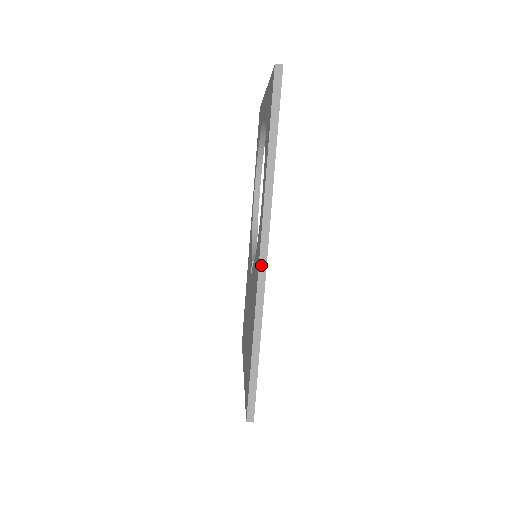
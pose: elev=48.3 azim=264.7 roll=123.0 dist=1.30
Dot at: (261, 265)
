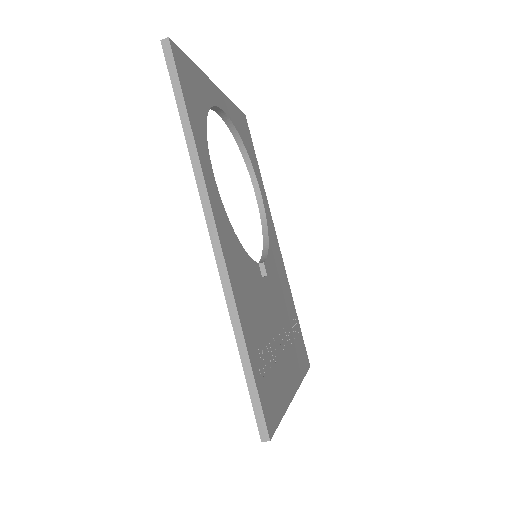
Dot at: (215, 249)
